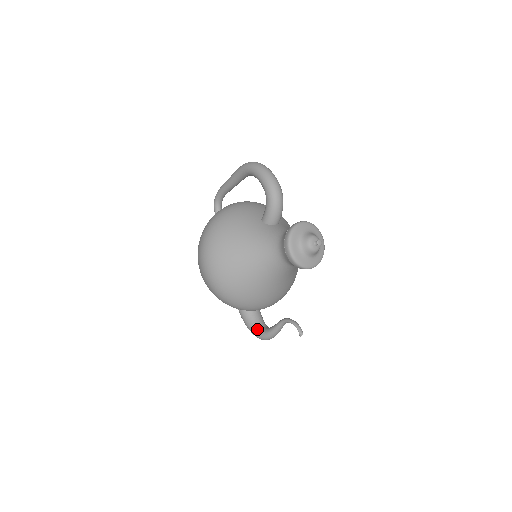
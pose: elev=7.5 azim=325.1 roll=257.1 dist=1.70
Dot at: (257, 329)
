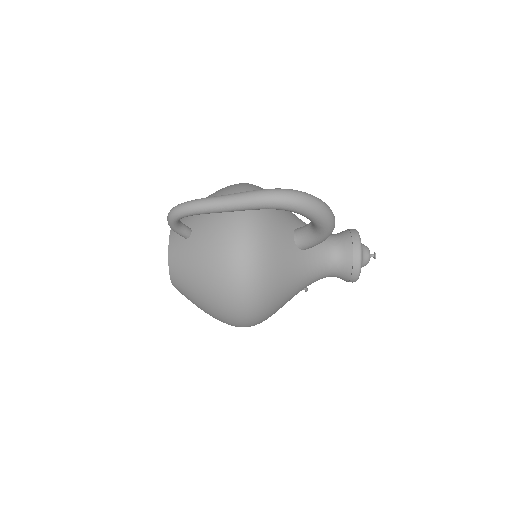
Dot at: occluded
